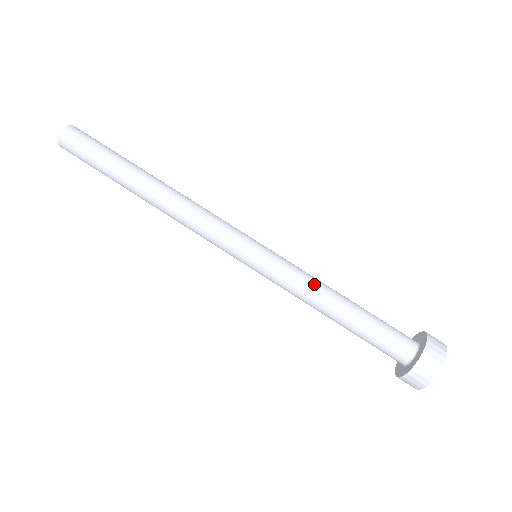
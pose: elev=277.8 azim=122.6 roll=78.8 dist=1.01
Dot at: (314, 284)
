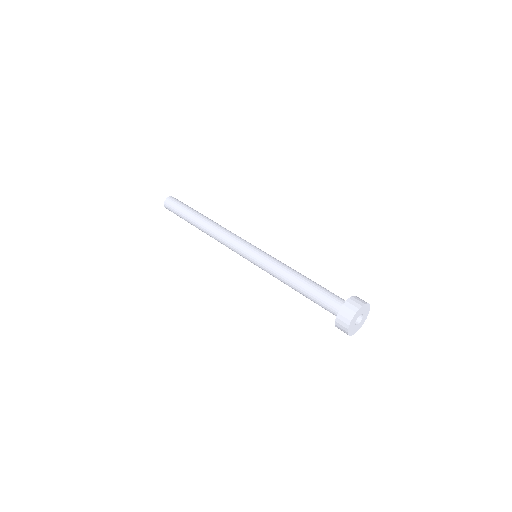
Dot at: (290, 267)
